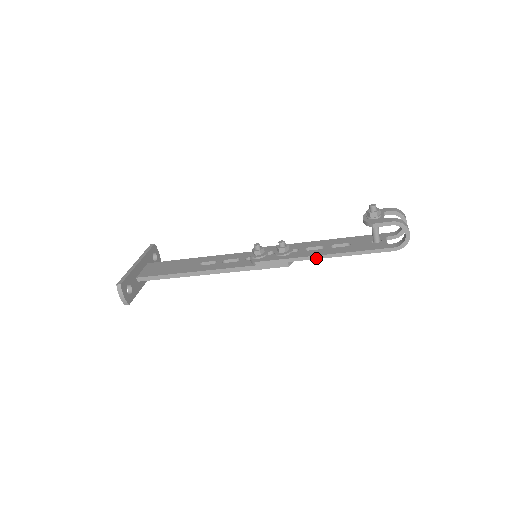
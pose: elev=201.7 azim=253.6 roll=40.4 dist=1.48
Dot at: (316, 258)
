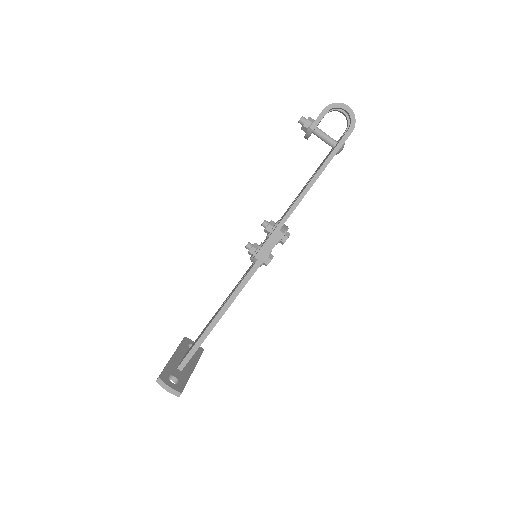
Dot at: (297, 204)
